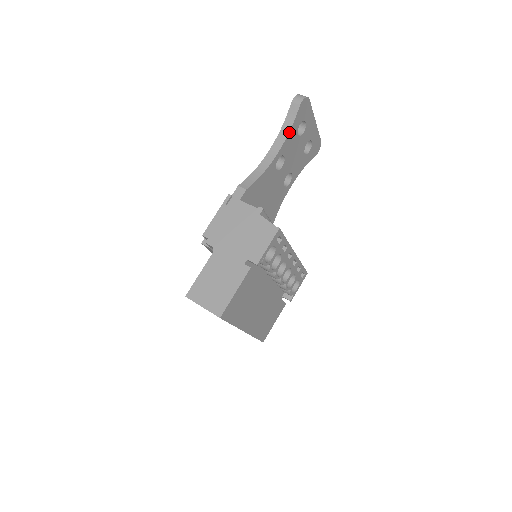
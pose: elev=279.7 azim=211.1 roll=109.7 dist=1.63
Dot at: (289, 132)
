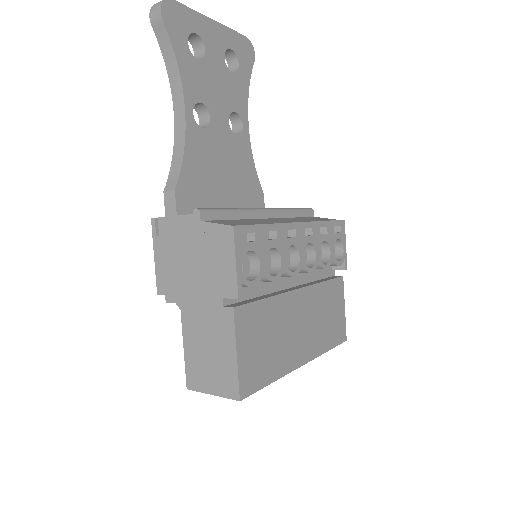
Dot at: (178, 67)
